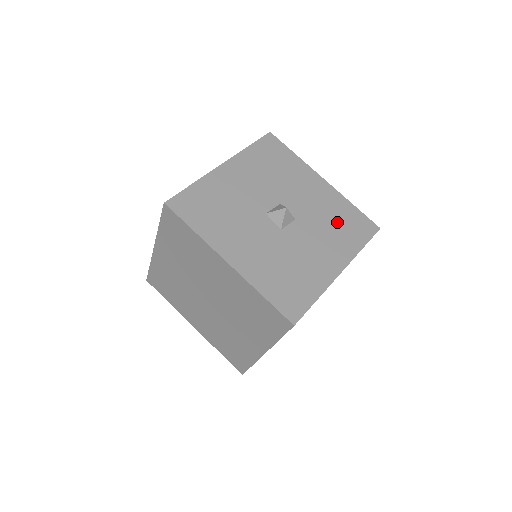
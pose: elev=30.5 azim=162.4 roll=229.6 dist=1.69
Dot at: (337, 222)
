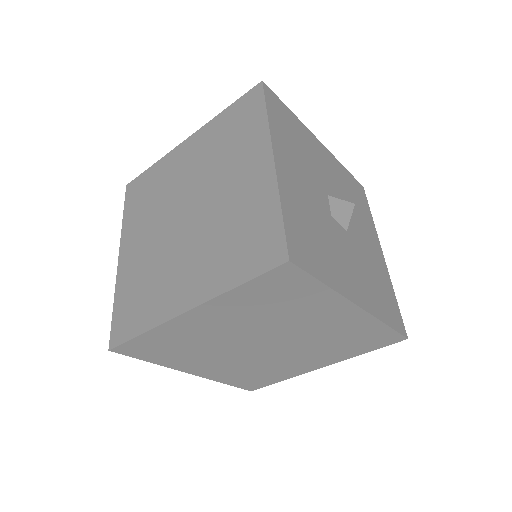
Dot at: (353, 196)
